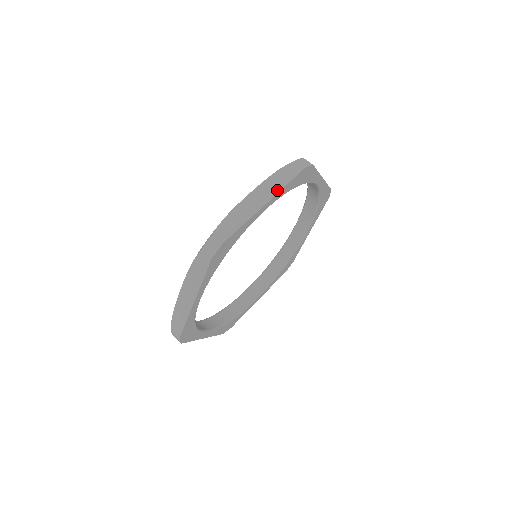
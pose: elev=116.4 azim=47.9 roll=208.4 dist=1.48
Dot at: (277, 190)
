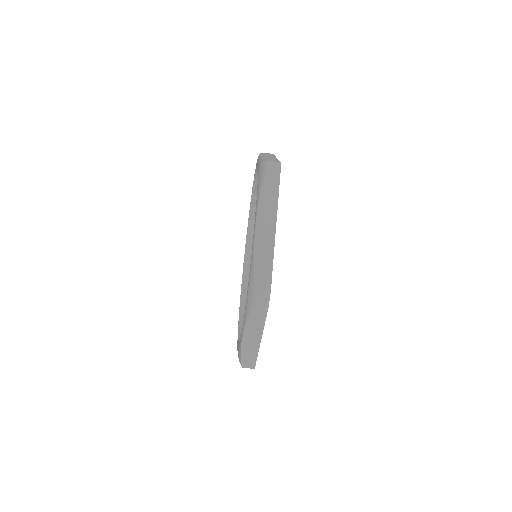
Dot at: (261, 330)
